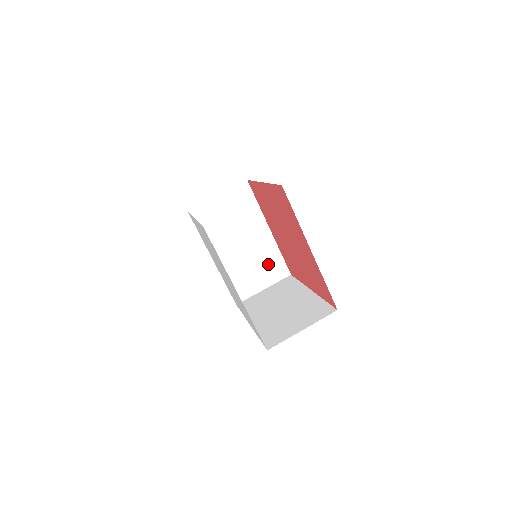
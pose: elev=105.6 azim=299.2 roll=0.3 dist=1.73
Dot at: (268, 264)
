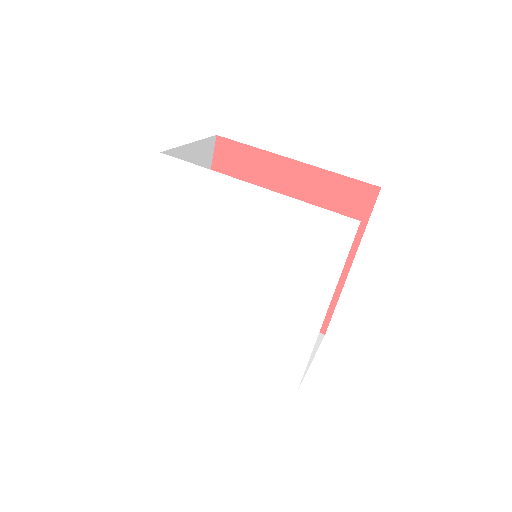
Dot at: occluded
